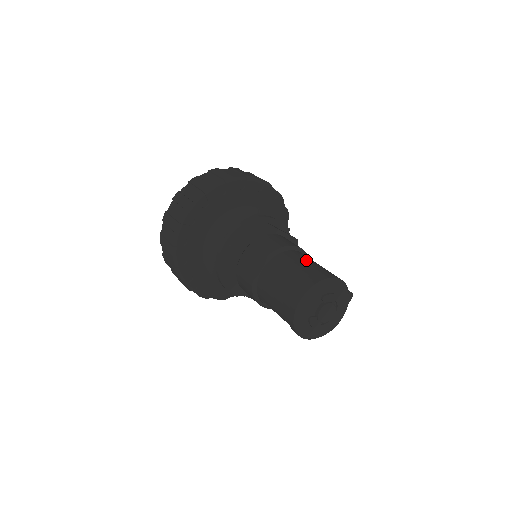
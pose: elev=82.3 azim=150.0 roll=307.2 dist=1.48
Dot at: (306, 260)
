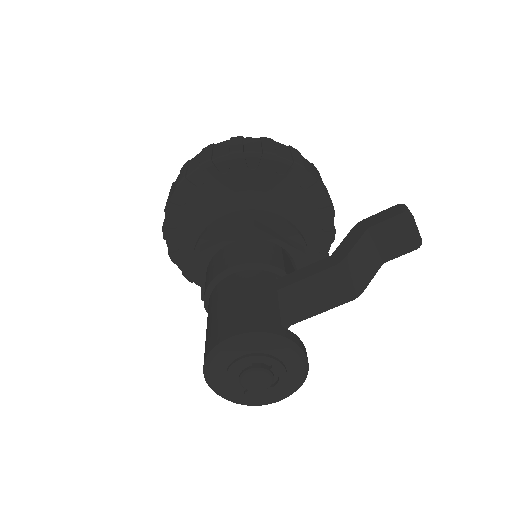
Dot at: (216, 306)
